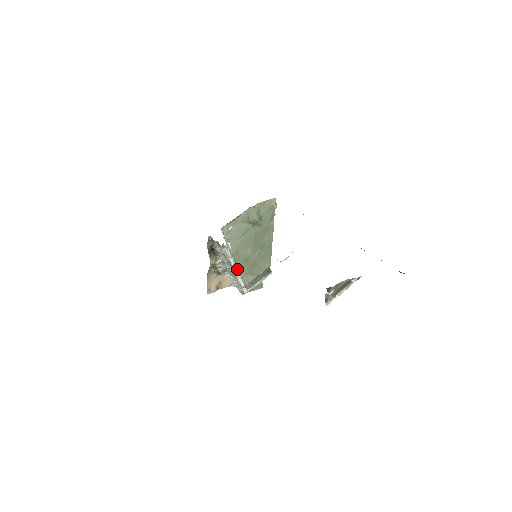
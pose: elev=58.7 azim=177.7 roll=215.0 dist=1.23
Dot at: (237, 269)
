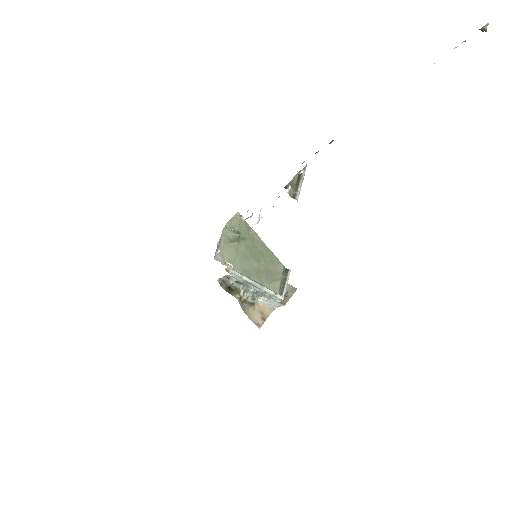
Dot at: (257, 283)
